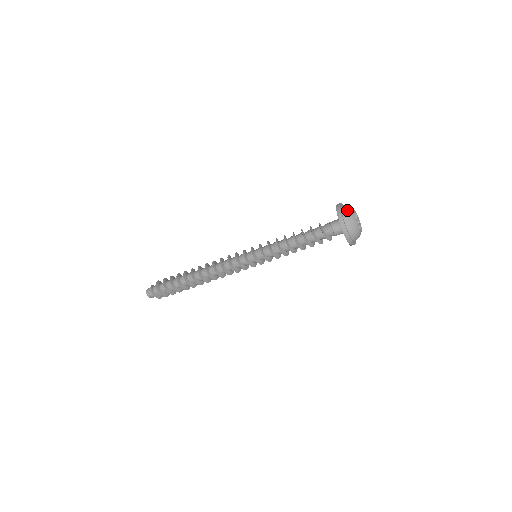
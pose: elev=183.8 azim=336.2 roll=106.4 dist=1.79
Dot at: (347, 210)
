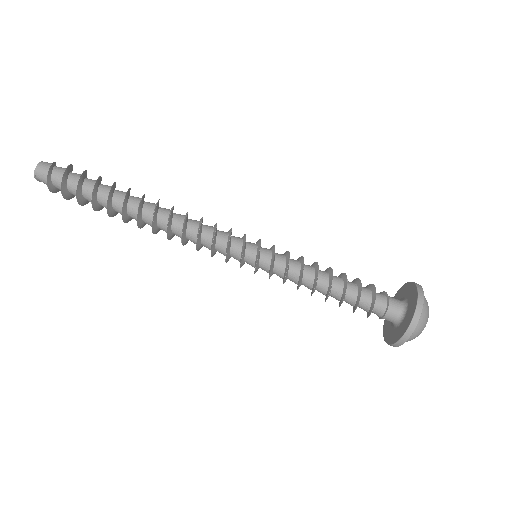
Dot at: (427, 307)
